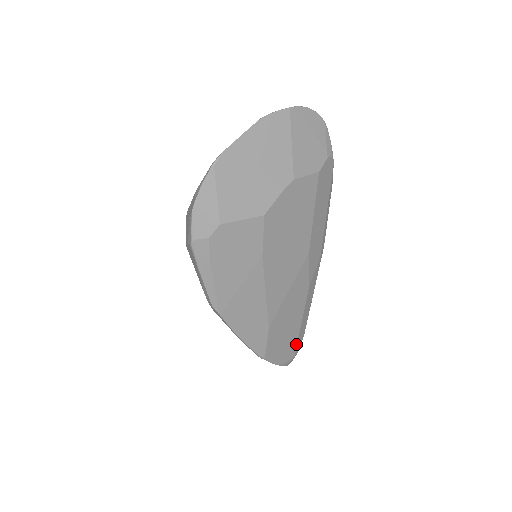
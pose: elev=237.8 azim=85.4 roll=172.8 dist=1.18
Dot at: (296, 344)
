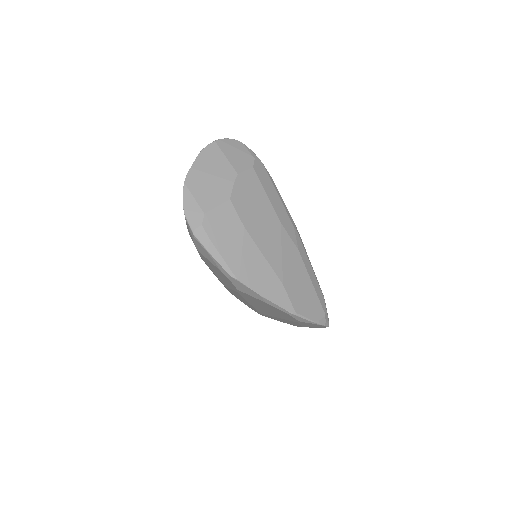
Dot at: (319, 302)
